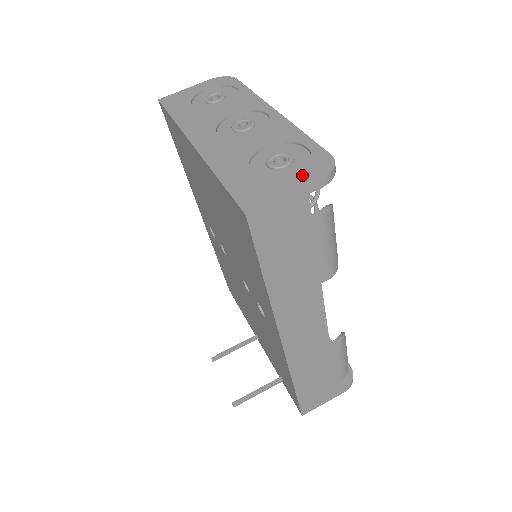
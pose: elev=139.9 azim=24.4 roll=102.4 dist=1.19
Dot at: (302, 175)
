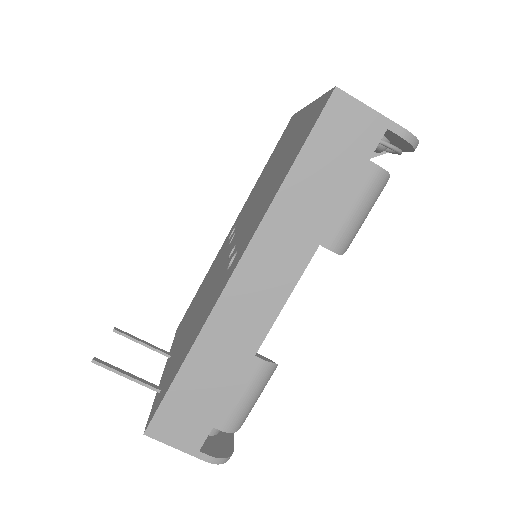
Dot at: occluded
